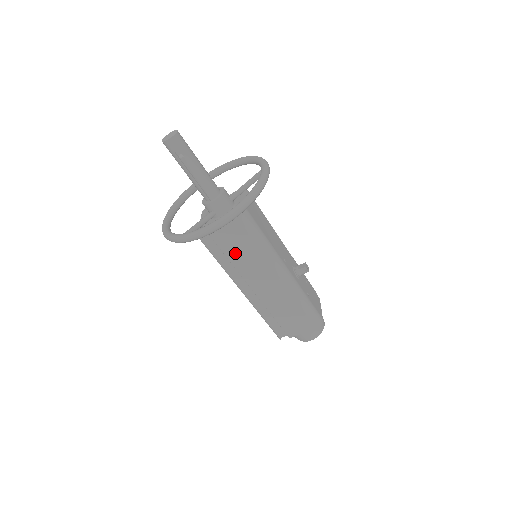
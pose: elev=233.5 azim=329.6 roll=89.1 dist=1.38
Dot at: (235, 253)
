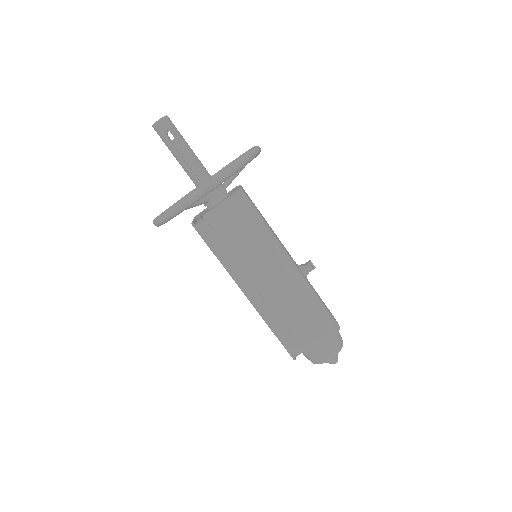
Dot at: (233, 239)
